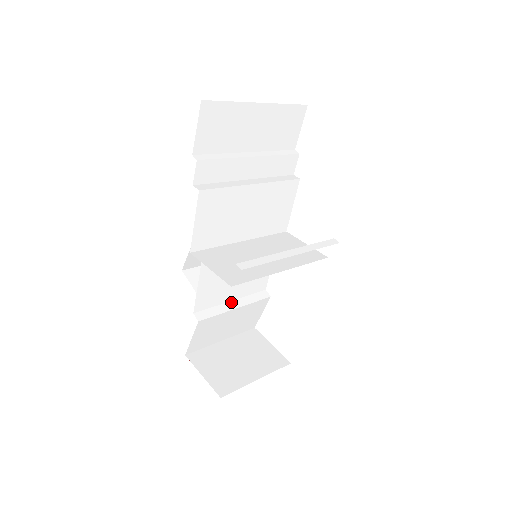
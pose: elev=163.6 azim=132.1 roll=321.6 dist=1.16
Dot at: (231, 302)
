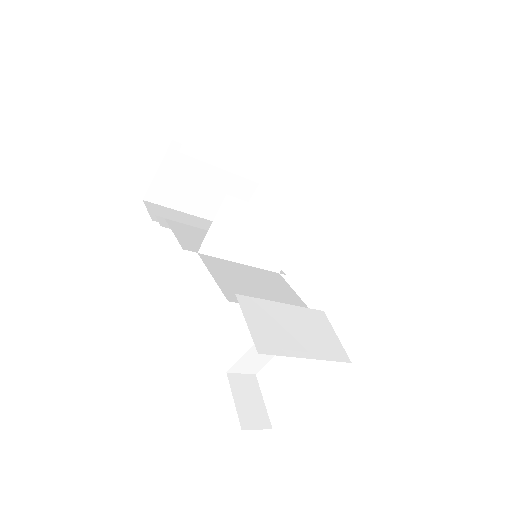
Dot at: occluded
